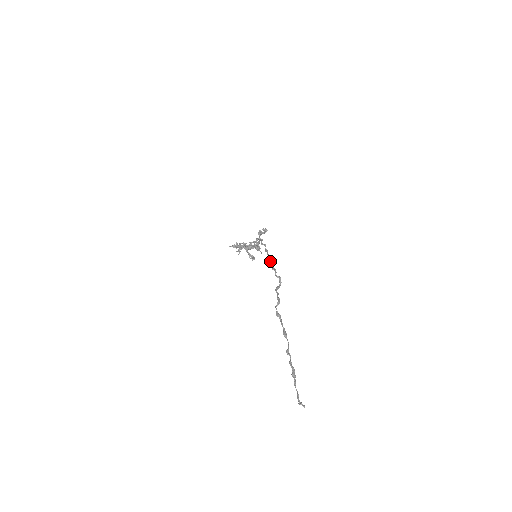
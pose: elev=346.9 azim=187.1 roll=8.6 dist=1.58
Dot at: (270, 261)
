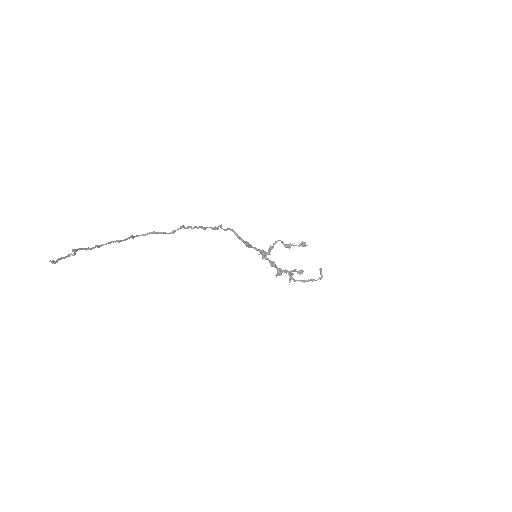
Dot at: (199, 227)
